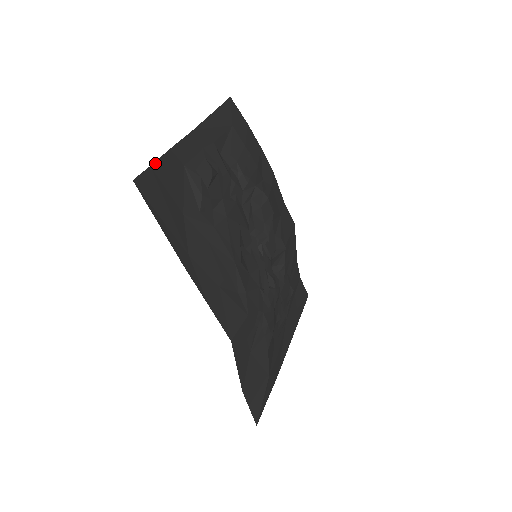
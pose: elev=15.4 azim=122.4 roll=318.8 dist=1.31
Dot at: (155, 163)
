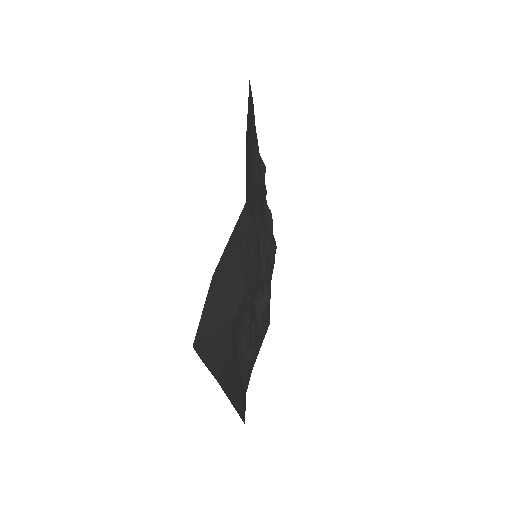
Dot at: occluded
